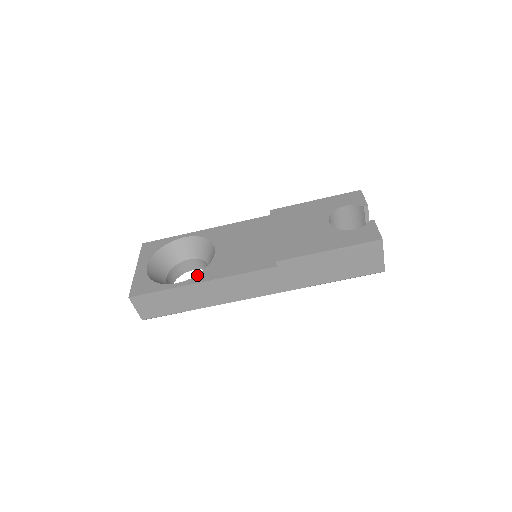
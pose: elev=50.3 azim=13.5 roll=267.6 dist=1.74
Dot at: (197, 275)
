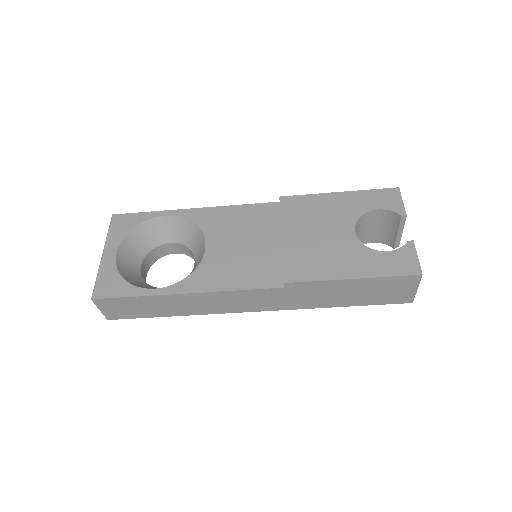
Dot at: (181, 281)
